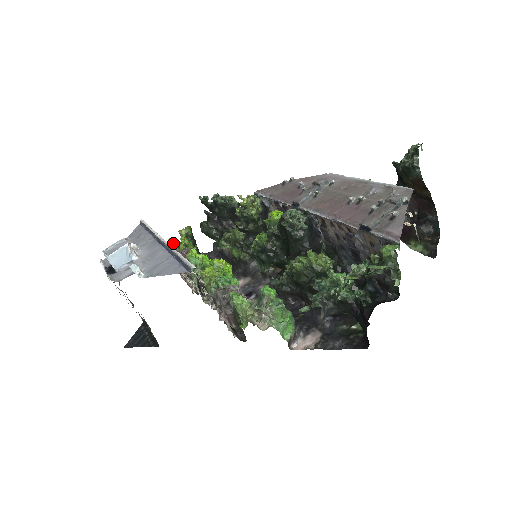
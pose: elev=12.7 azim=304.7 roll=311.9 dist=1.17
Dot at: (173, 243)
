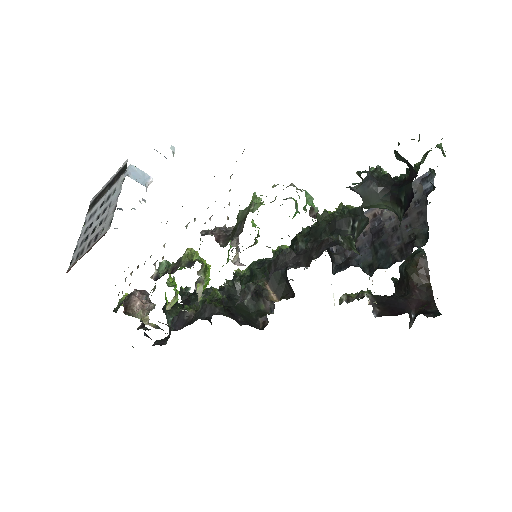
Dot at: occluded
